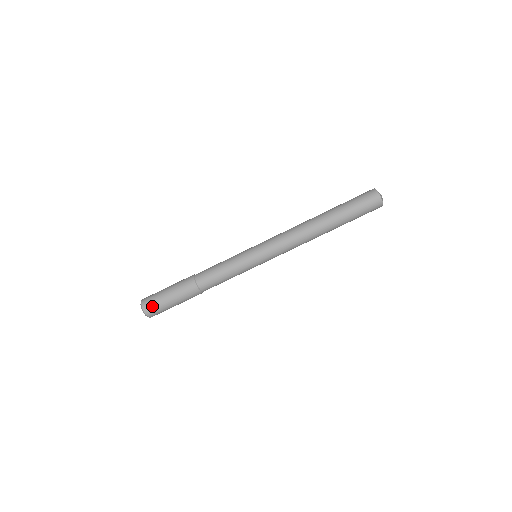
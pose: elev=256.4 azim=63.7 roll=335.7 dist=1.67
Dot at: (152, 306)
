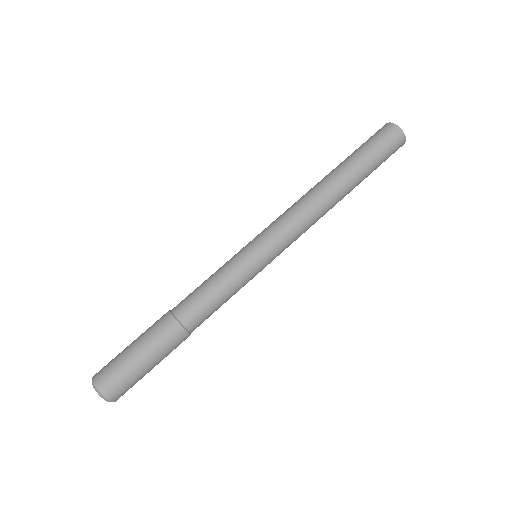
Dot at: (106, 366)
